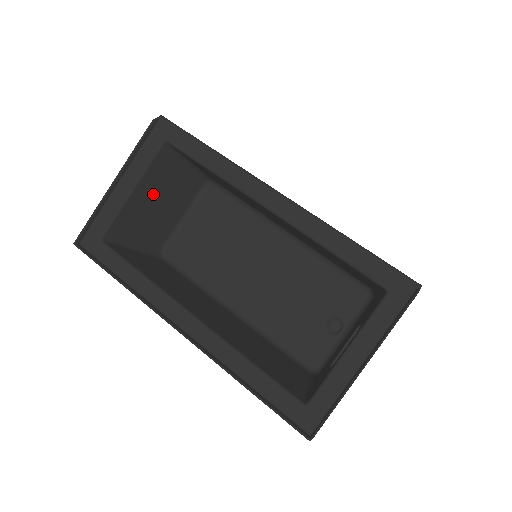
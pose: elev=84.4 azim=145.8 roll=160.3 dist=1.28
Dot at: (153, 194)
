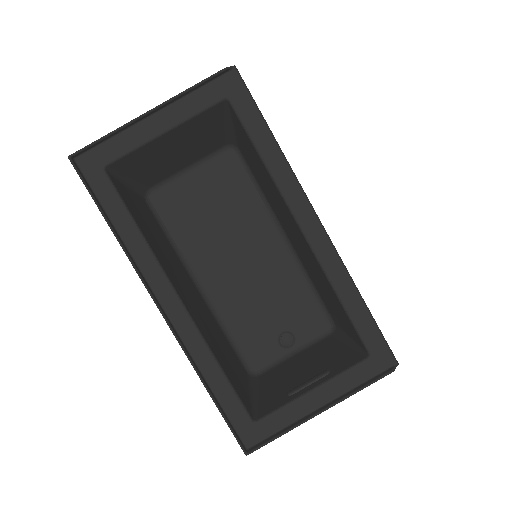
Dot at: (180, 141)
